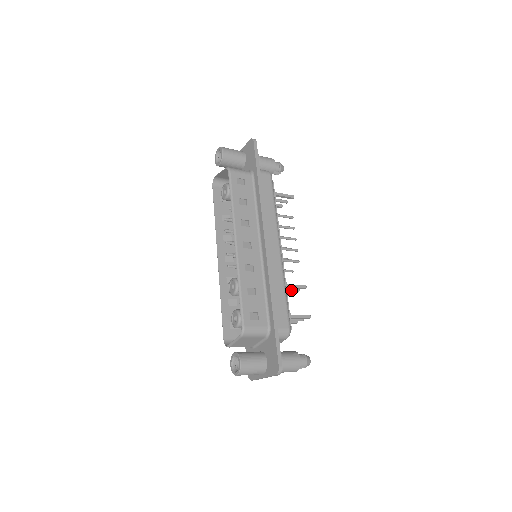
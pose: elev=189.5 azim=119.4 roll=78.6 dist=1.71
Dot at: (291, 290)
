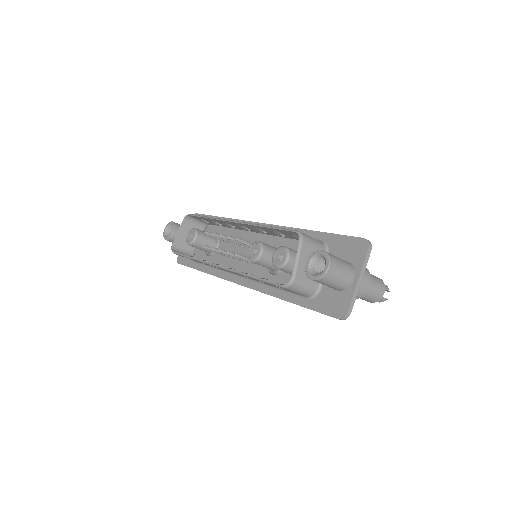
Dot at: occluded
